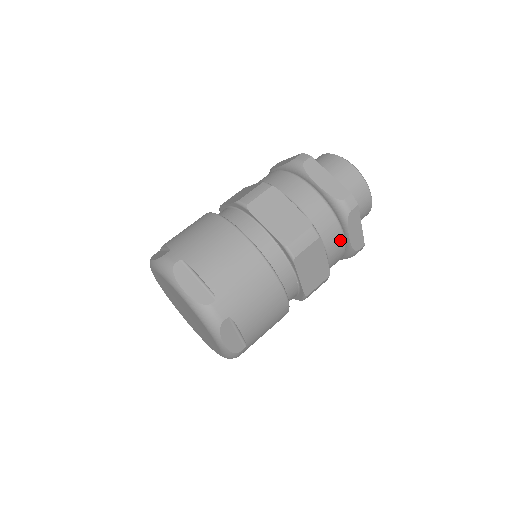
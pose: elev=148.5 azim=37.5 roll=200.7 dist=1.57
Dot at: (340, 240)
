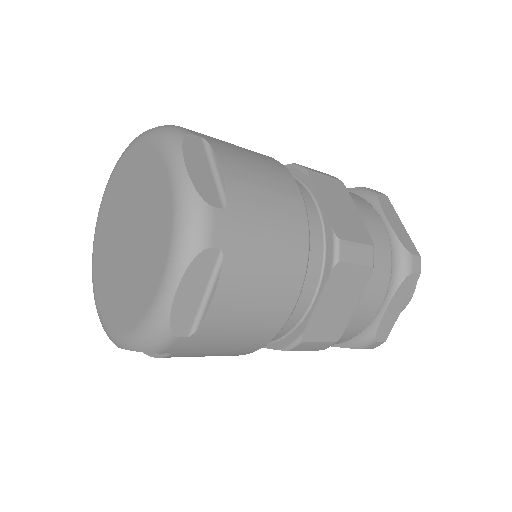
Dot at: occluded
